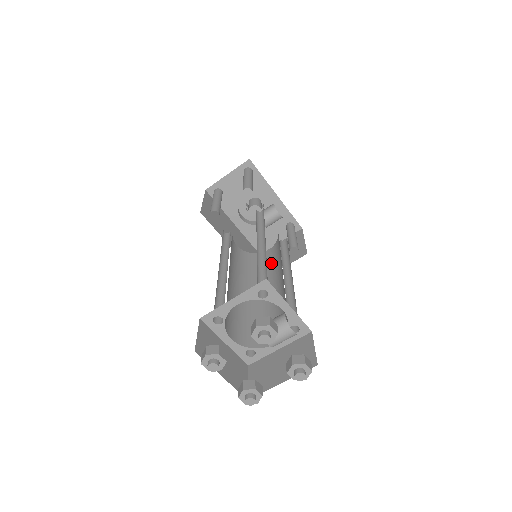
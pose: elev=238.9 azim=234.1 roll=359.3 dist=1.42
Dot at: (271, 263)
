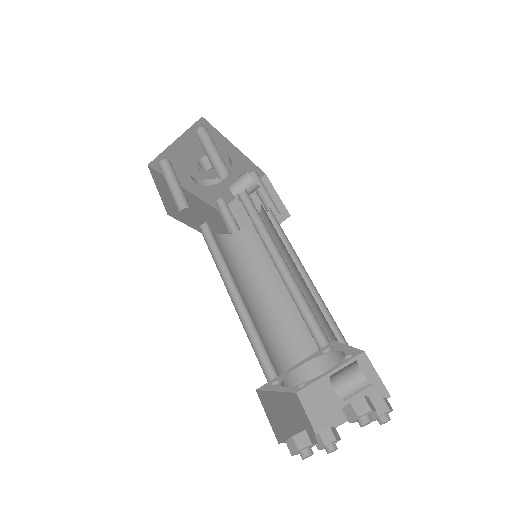
Dot at: (264, 249)
